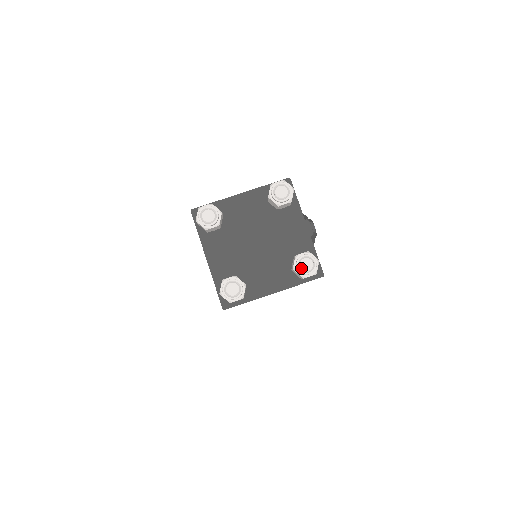
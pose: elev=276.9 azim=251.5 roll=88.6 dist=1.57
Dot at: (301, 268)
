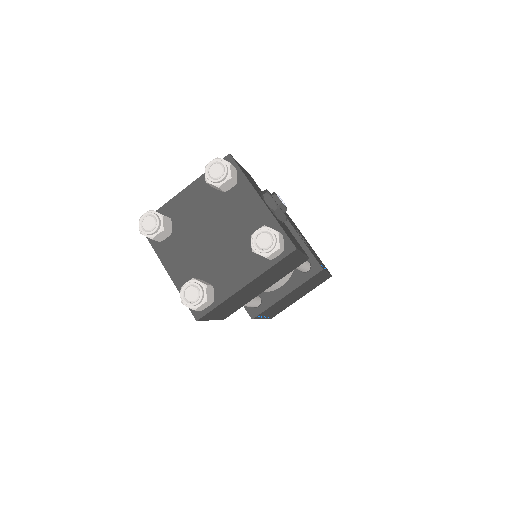
Dot at: (259, 247)
